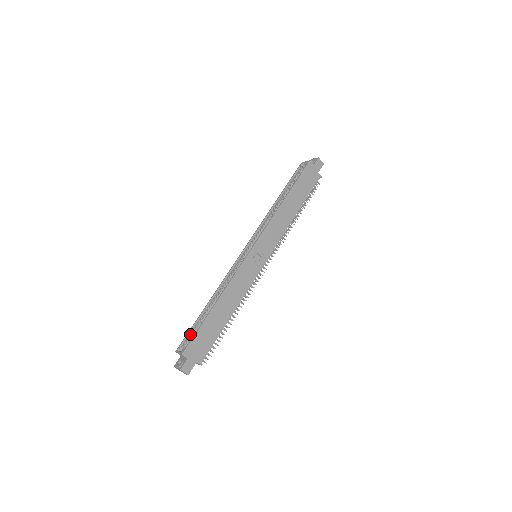
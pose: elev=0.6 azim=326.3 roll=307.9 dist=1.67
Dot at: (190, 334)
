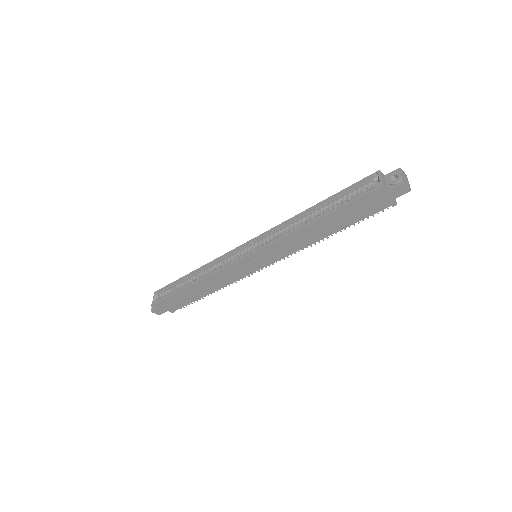
Dot at: (168, 288)
